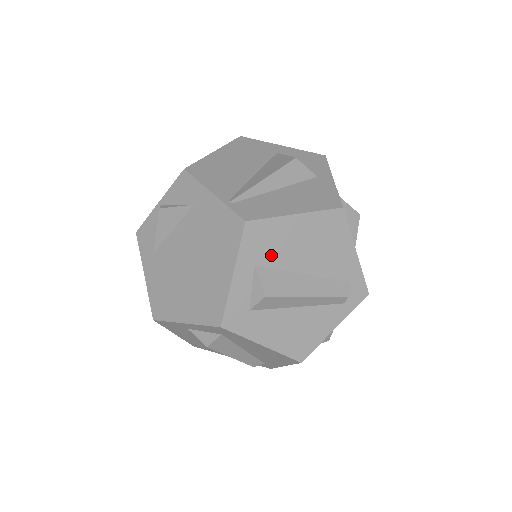
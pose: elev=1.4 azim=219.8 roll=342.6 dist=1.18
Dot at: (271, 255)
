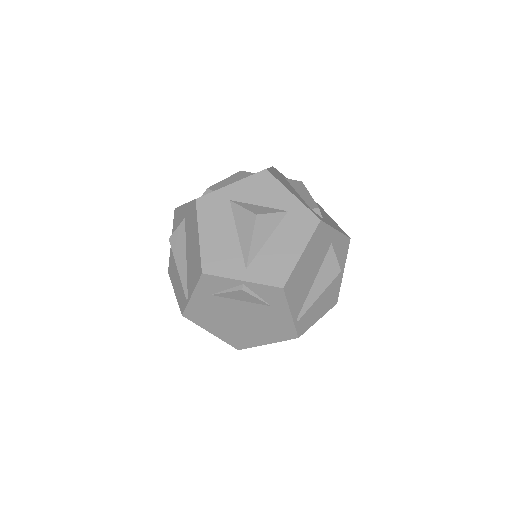
Dot at: occluded
